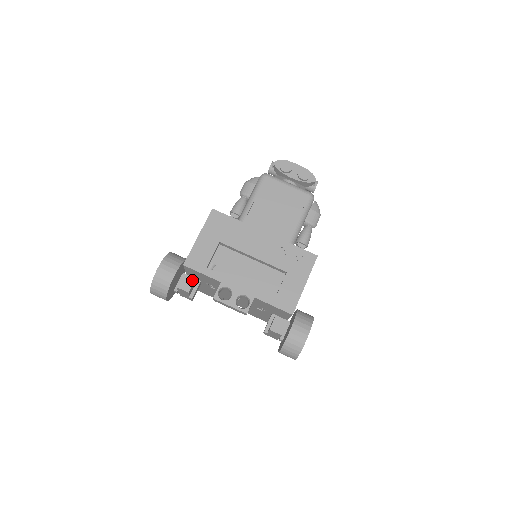
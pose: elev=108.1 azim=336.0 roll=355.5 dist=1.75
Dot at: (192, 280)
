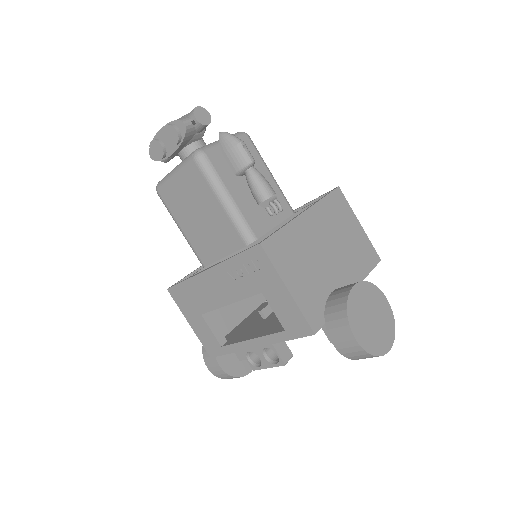
Dot at: occluded
